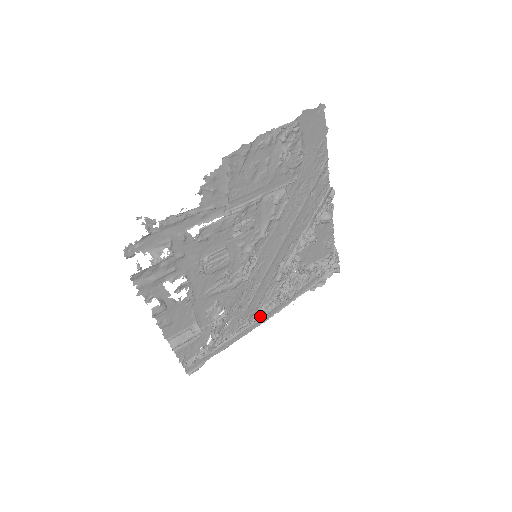
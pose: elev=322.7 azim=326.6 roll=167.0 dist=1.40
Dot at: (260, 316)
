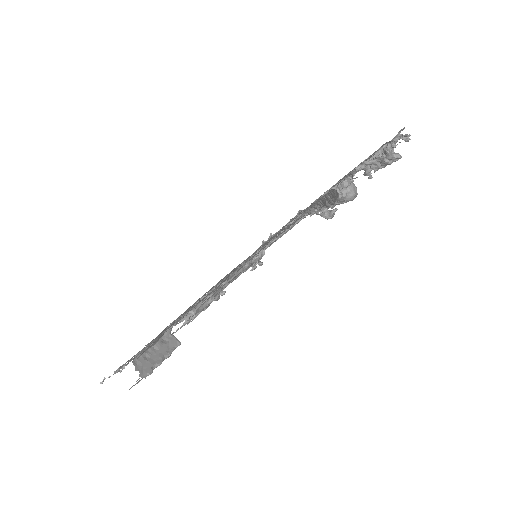
Dot at: occluded
